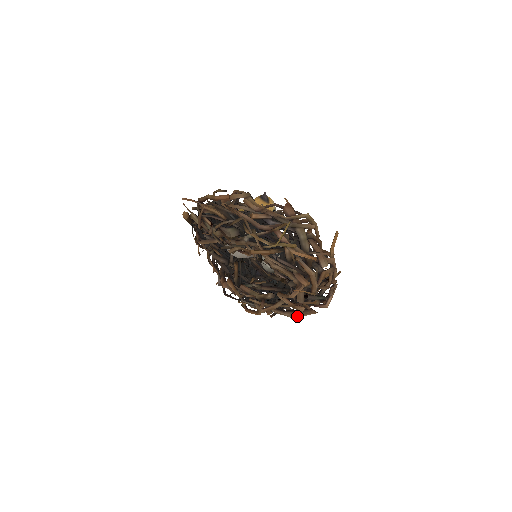
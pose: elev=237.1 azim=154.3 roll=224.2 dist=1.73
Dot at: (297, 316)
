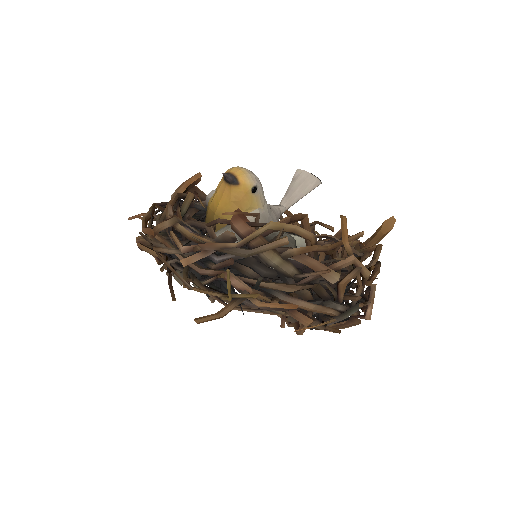
Dot at: occluded
